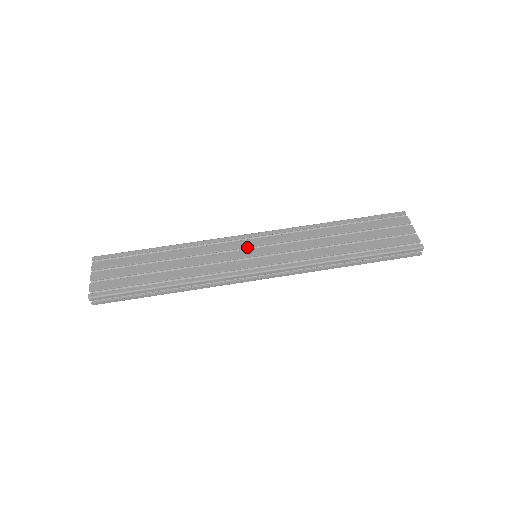
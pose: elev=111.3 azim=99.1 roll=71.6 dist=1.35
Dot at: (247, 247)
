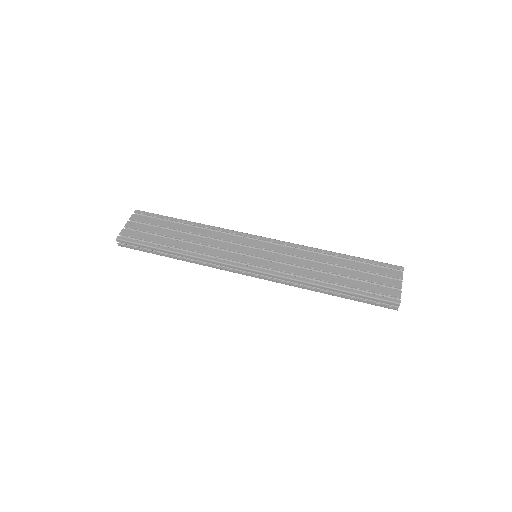
Dot at: (252, 246)
